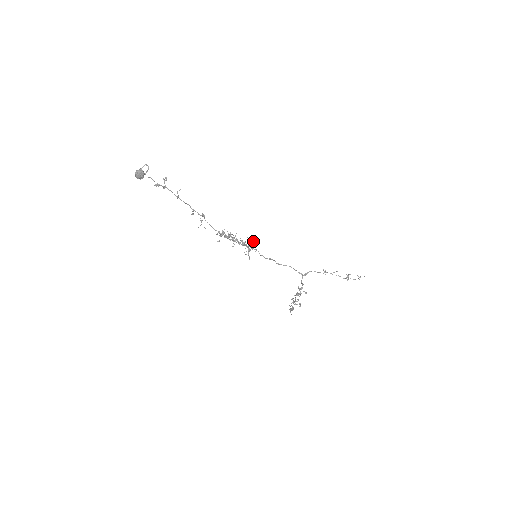
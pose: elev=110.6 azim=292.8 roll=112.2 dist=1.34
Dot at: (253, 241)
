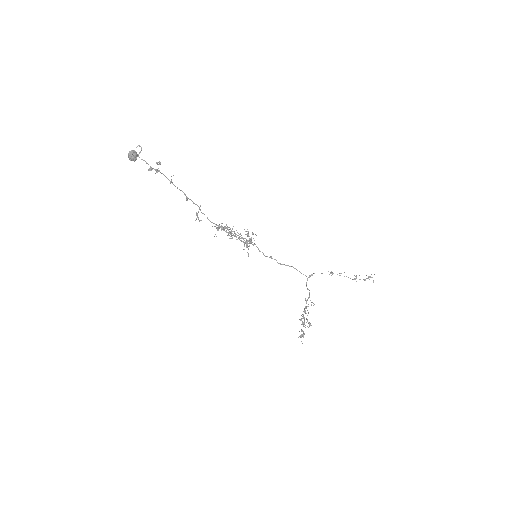
Dot at: occluded
